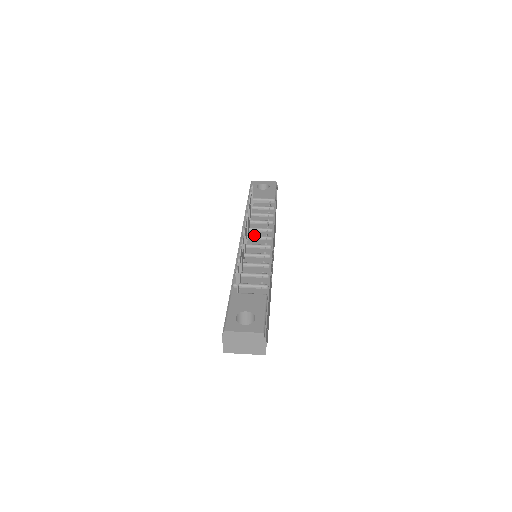
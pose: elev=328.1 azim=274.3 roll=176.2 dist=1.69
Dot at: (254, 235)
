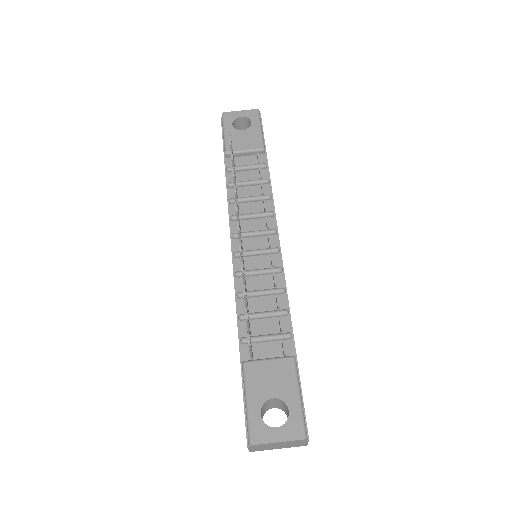
Dot at: (249, 228)
